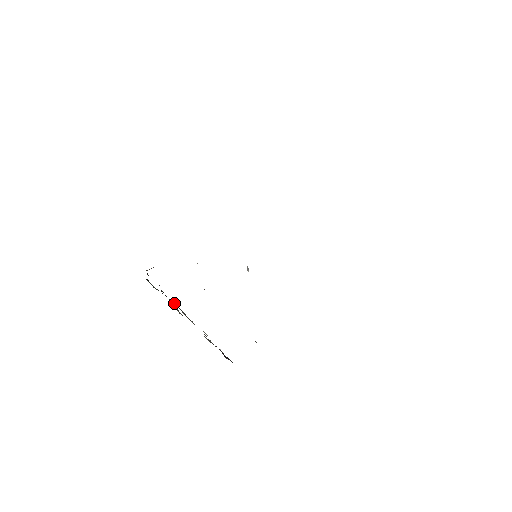
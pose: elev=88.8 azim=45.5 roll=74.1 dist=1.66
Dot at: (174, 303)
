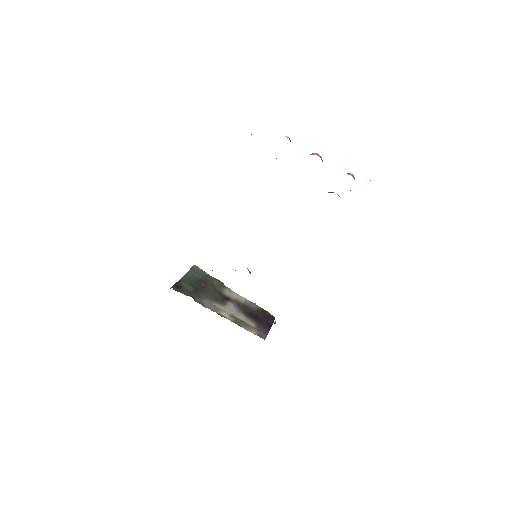
Dot at: (209, 294)
